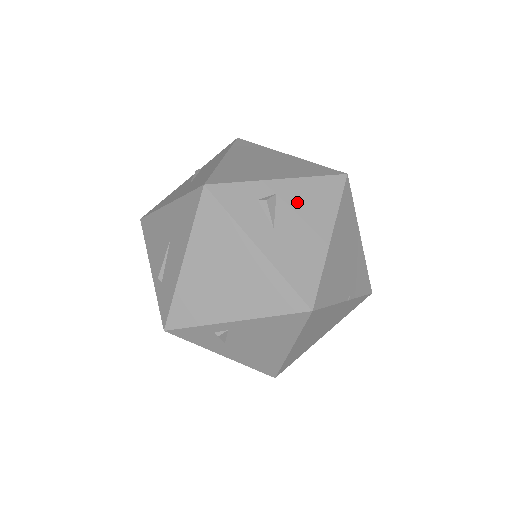
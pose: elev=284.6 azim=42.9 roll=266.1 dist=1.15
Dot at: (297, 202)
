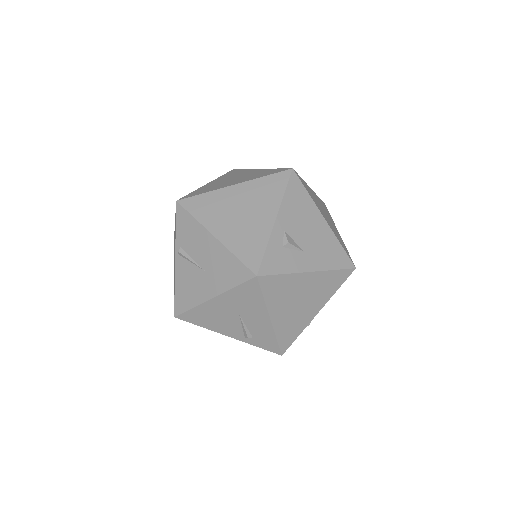
Dot at: (295, 221)
